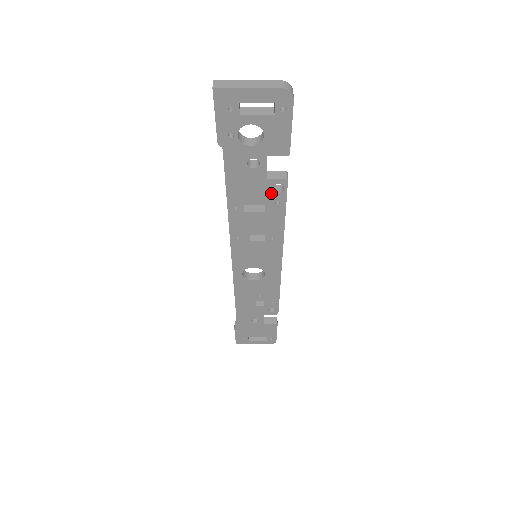
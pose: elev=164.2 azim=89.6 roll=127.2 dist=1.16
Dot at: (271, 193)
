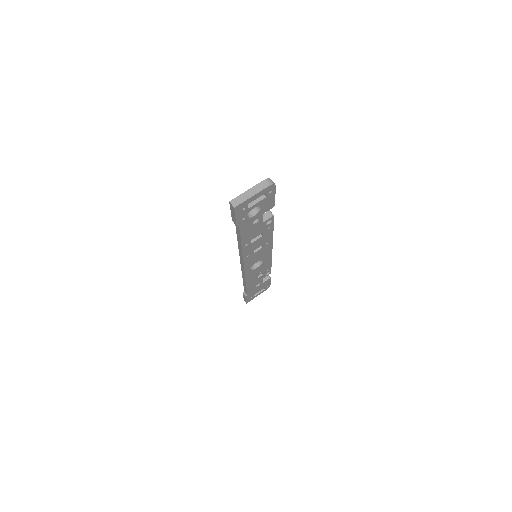
Dot at: (265, 226)
